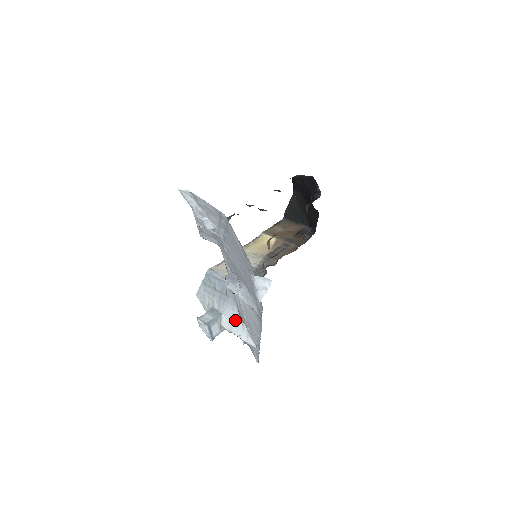
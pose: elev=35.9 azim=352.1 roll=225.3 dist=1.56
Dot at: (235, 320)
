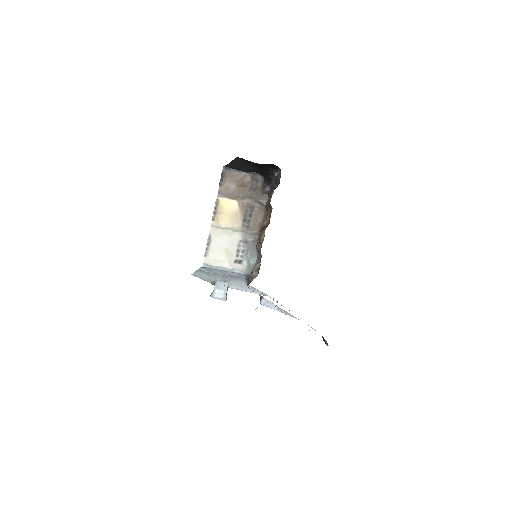
Dot at: (244, 286)
